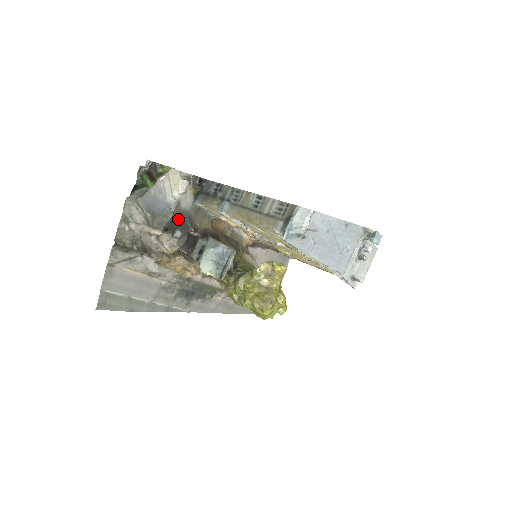
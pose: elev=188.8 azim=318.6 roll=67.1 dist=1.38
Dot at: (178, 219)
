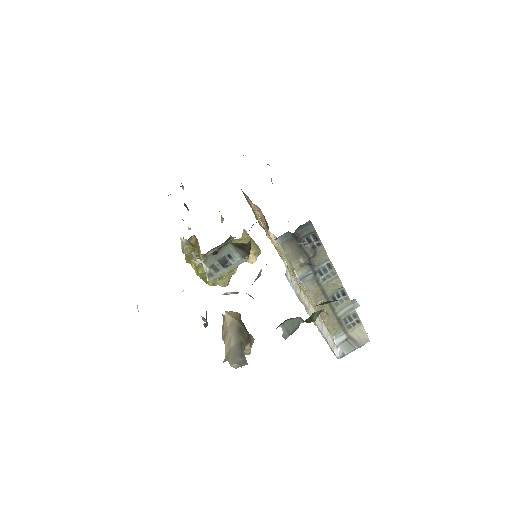
Dot at: occluded
